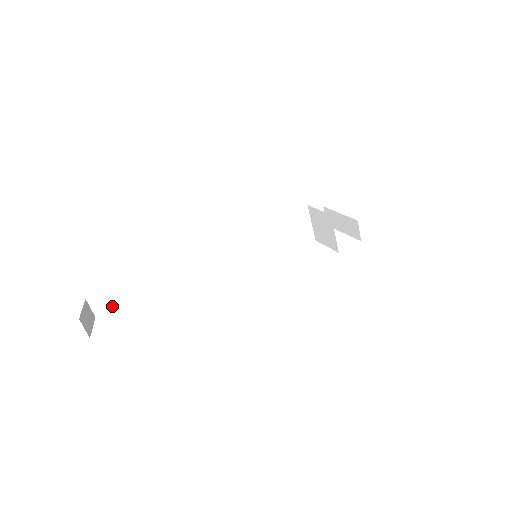
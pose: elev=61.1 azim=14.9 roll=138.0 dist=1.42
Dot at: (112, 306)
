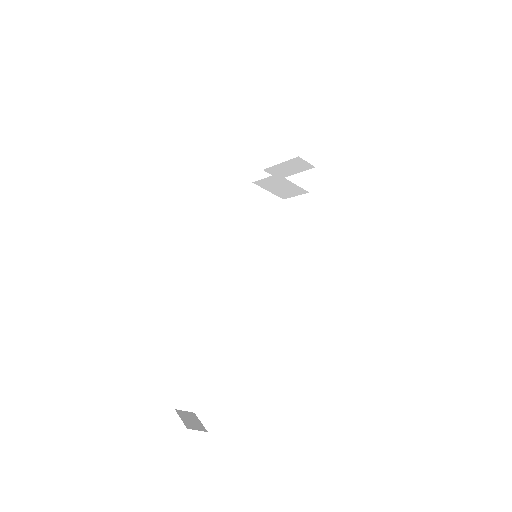
Dot at: (197, 394)
